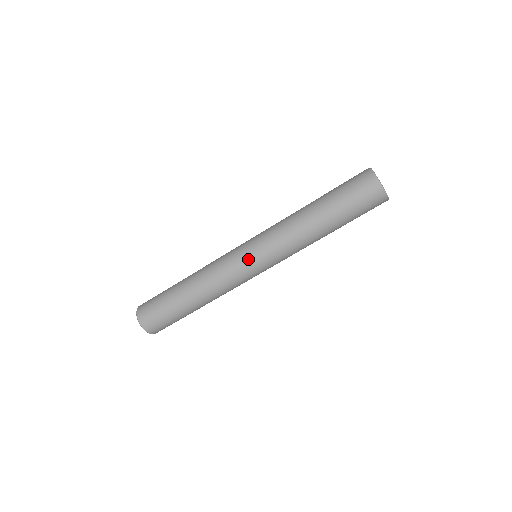
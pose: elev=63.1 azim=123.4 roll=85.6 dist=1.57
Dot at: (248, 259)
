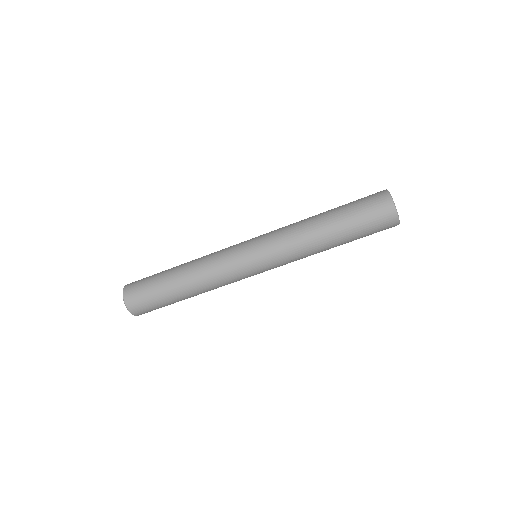
Dot at: (253, 269)
